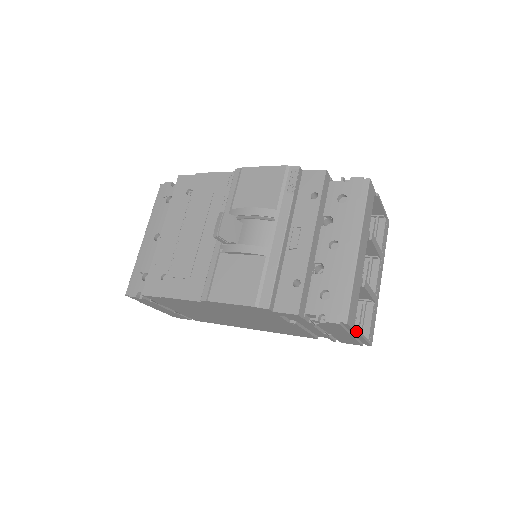
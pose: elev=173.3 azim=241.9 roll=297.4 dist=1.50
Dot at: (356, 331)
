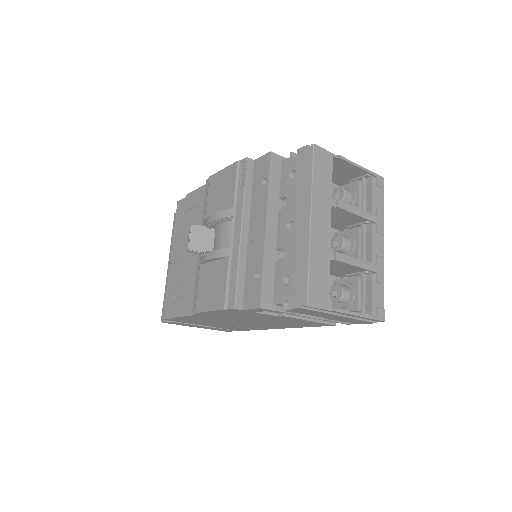
Dot at: (334, 311)
